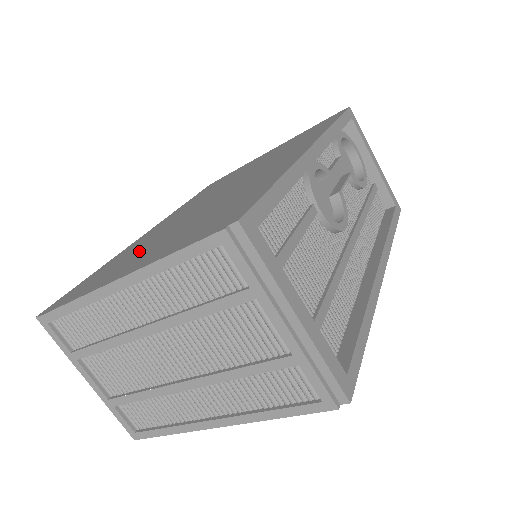
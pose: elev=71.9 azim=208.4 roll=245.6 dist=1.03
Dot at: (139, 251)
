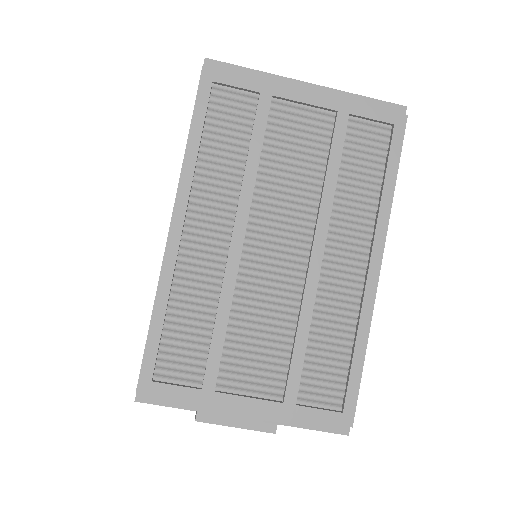
Dot at: occluded
